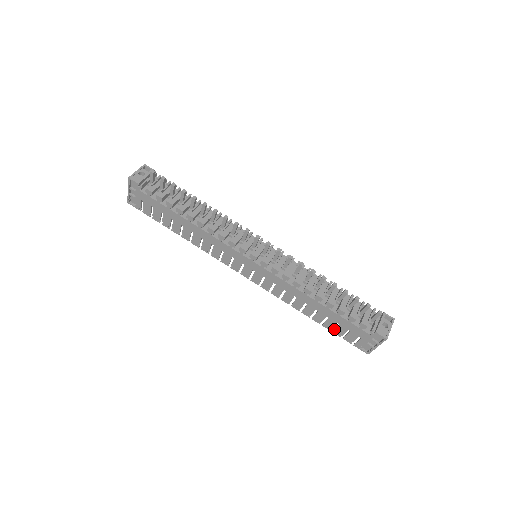
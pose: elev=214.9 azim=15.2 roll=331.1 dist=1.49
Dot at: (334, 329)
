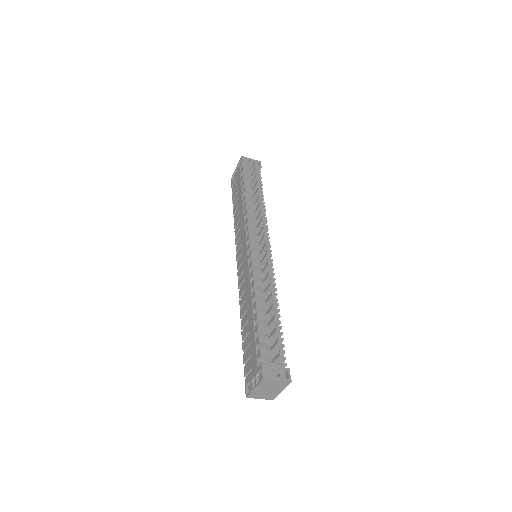
Dot at: (246, 351)
